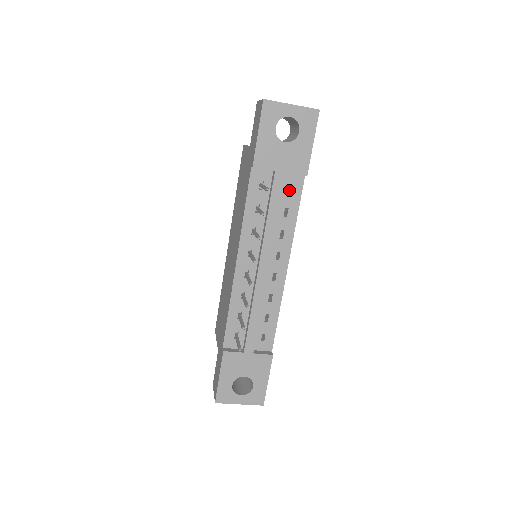
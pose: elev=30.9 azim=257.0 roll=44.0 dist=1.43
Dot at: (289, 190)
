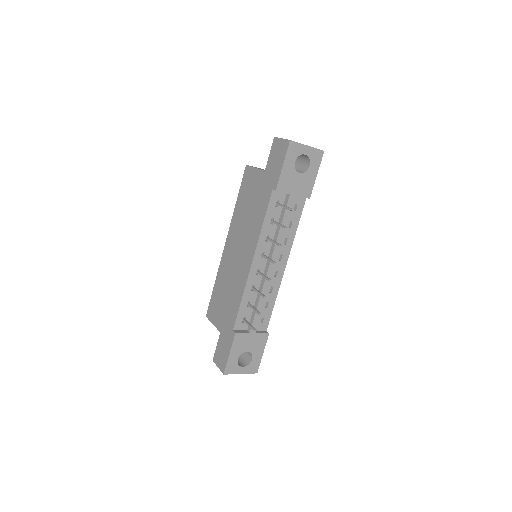
Dot at: occluded
